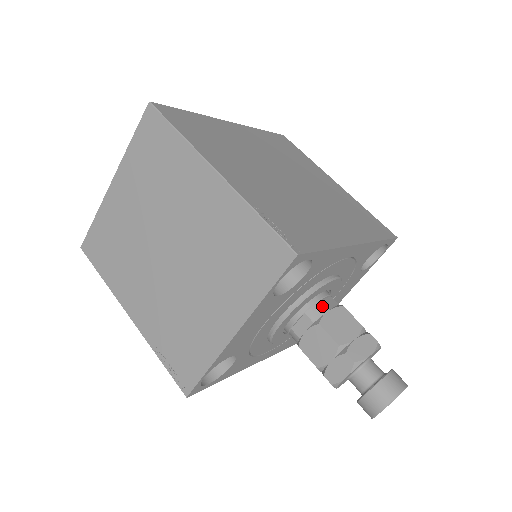
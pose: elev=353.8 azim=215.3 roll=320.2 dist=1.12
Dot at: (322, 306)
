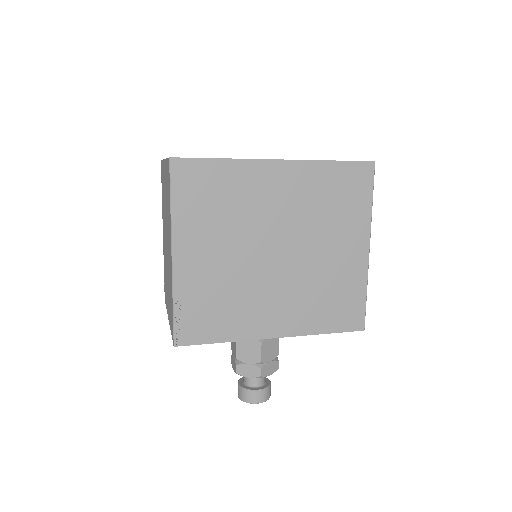
Dot at: occluded
